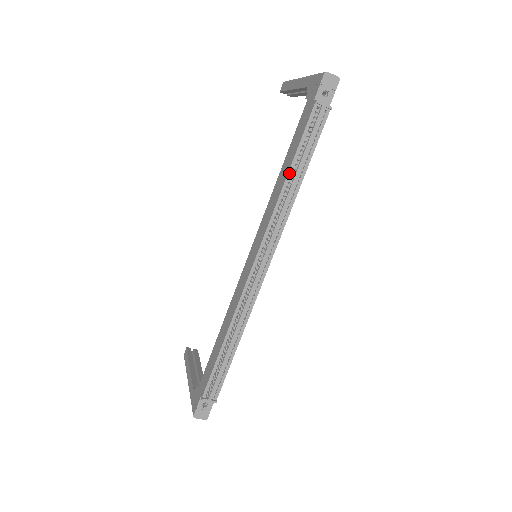
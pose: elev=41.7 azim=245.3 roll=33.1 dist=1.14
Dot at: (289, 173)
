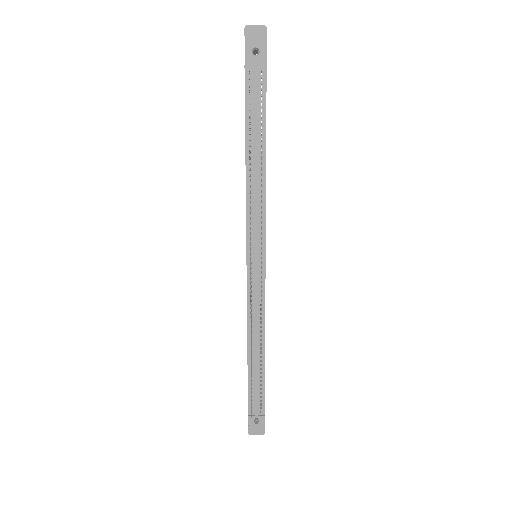
Dot at: (247, 159)
